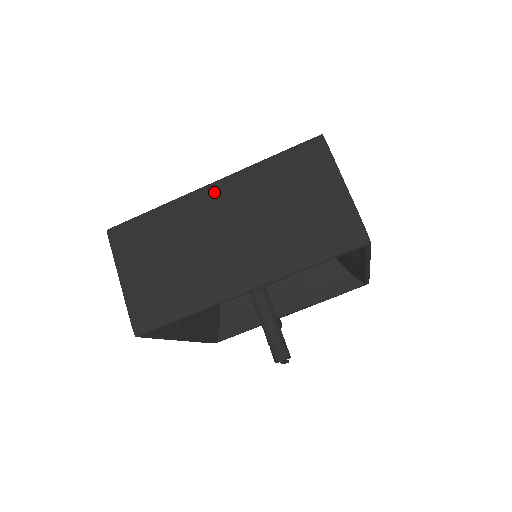
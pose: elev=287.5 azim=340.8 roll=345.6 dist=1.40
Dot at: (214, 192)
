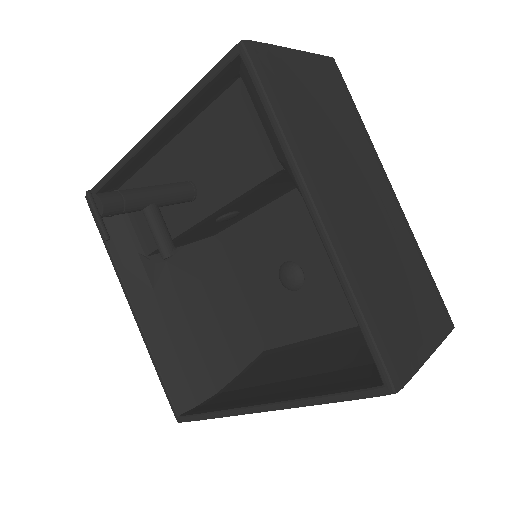
Dot at: occluded
